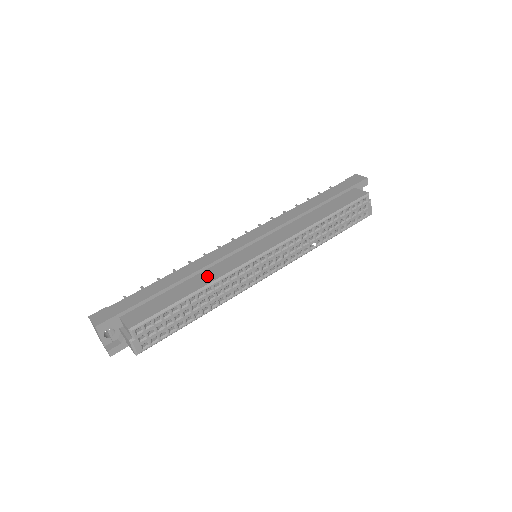
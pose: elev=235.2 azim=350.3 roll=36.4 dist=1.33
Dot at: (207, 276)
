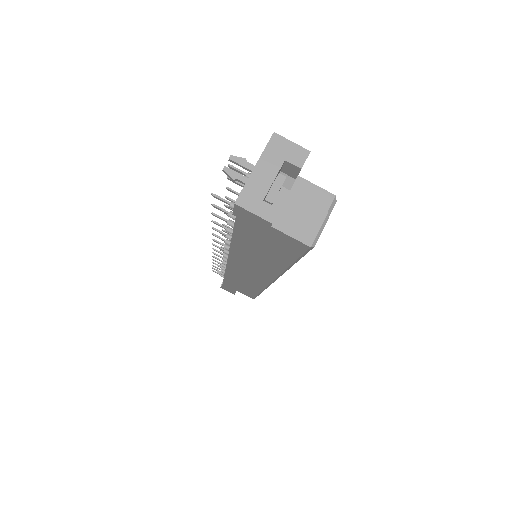
Dot at: occluded
